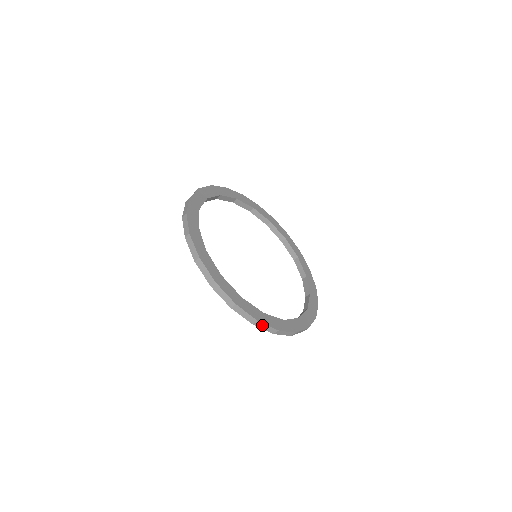
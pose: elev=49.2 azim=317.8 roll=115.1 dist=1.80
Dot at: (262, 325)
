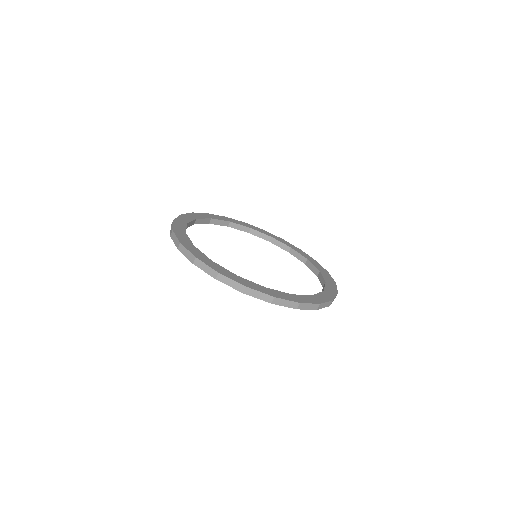
Dot at: (201, 264)
